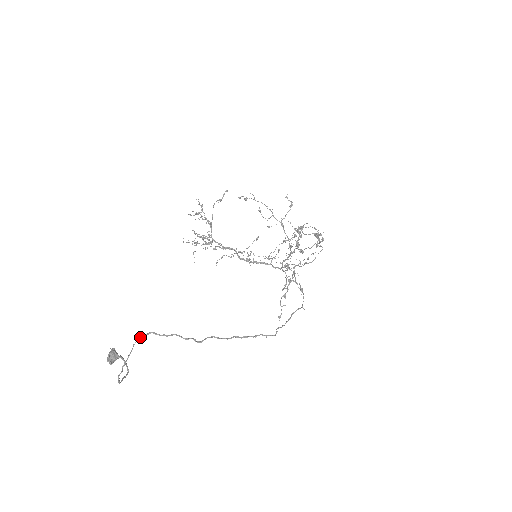
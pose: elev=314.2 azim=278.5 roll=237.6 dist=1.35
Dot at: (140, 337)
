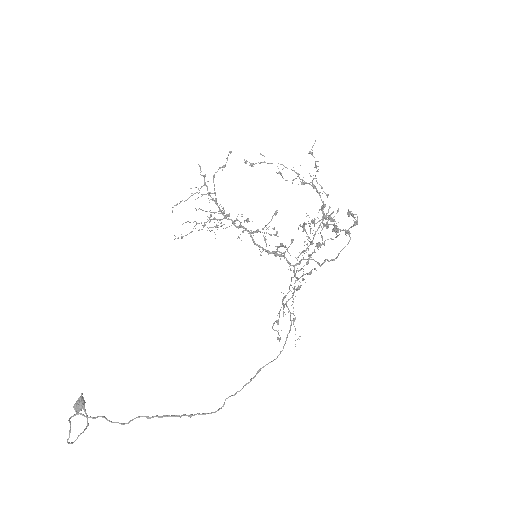
Dot at: (70, 418)
